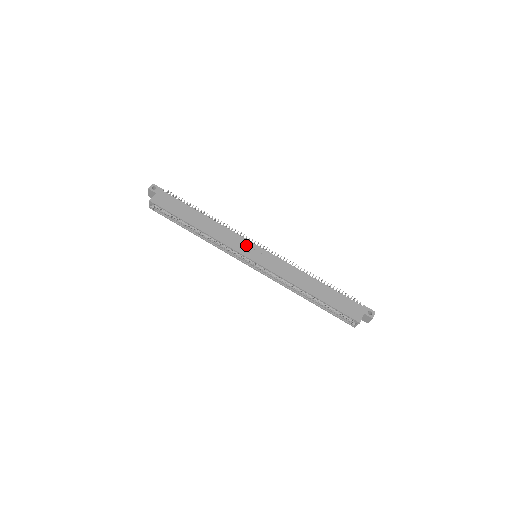
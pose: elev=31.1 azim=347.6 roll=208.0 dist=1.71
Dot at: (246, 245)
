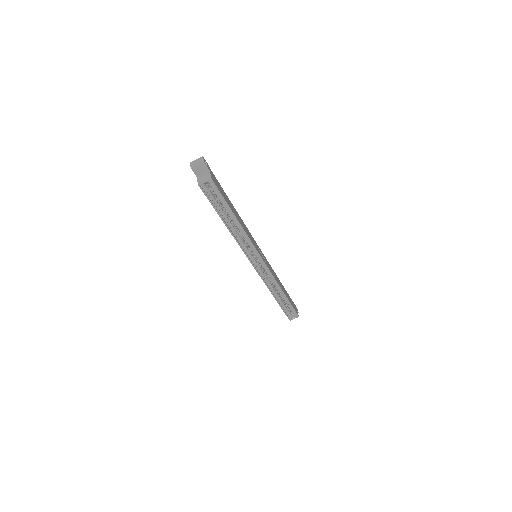
Dot at: (256, 245)
